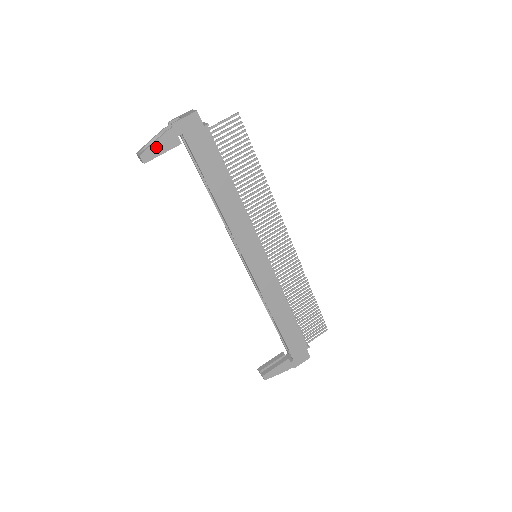
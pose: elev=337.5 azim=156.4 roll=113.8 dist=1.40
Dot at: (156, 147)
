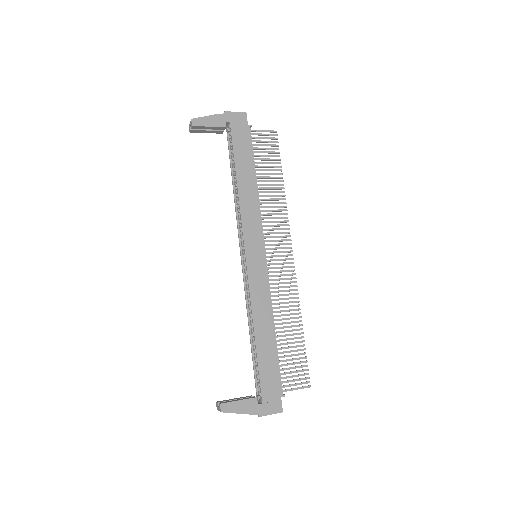
Dot at: (206, 120)
